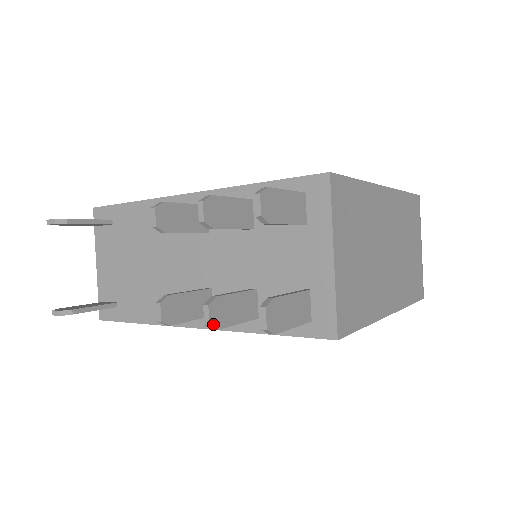
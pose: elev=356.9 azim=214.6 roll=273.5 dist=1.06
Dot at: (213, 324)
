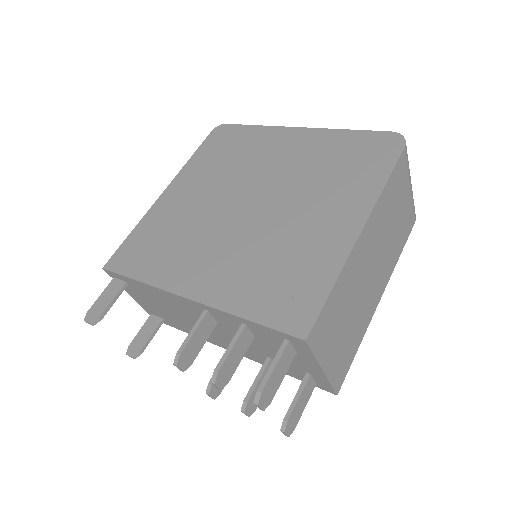
Dot at: (251, 414)
